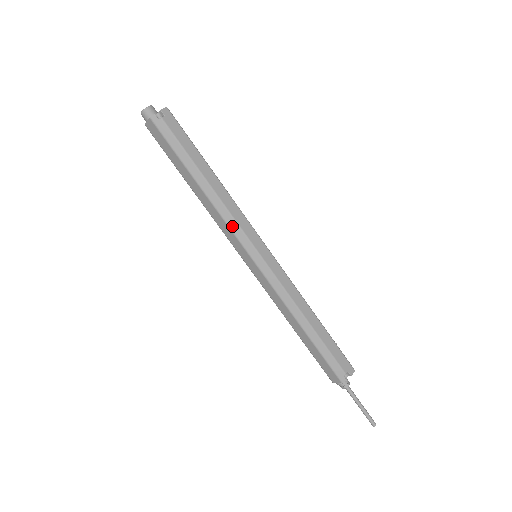
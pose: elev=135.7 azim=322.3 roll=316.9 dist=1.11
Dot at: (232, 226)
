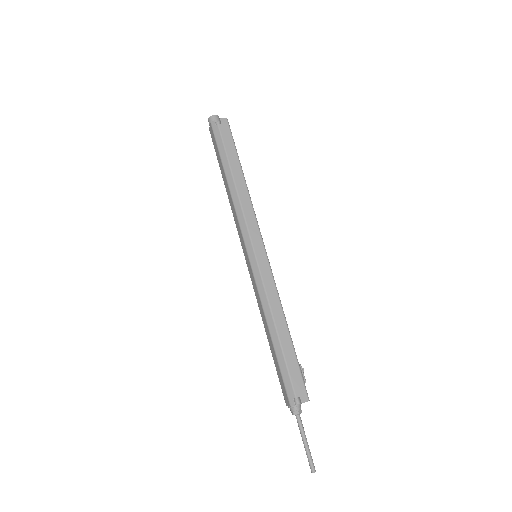
Dot at: (241, 221)
